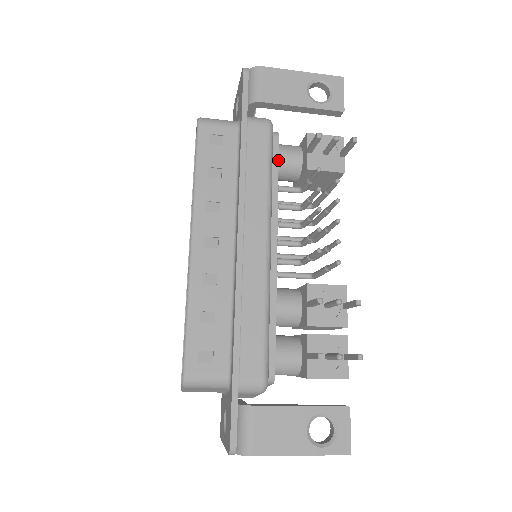
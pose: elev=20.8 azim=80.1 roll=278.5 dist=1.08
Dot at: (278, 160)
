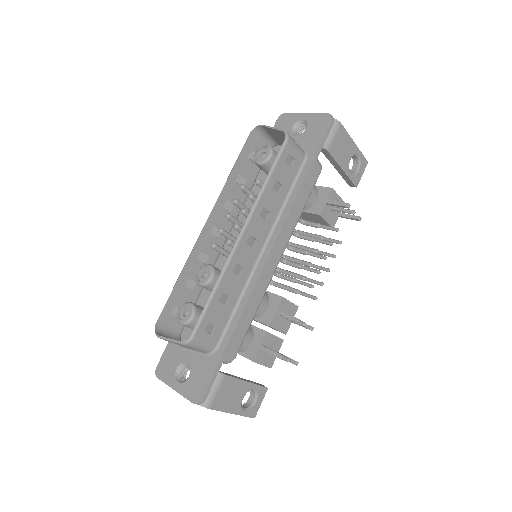
Dot at: occluded
